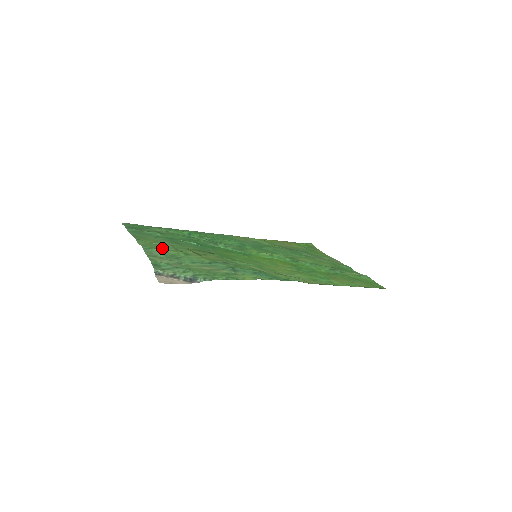
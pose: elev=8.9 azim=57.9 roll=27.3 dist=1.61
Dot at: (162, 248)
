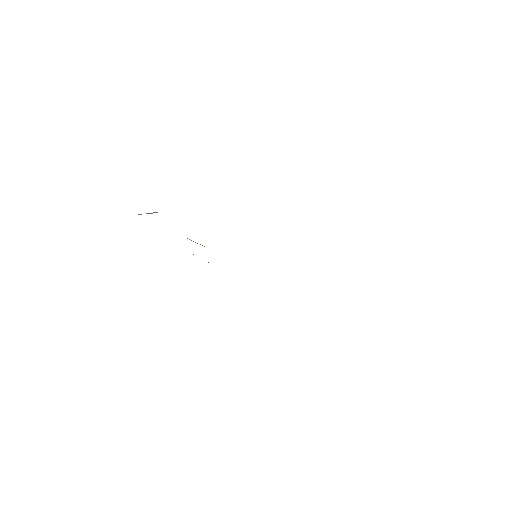
Dot at: occluded
